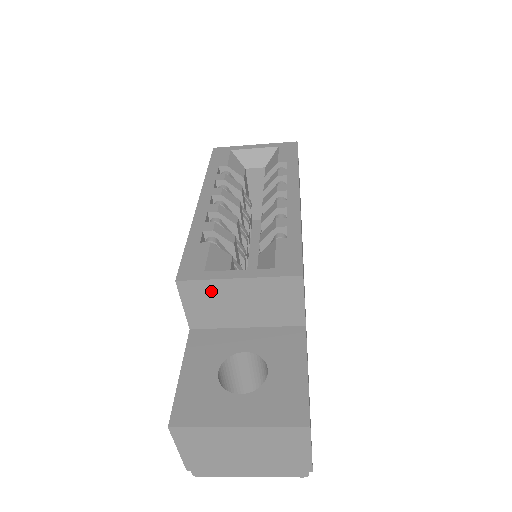
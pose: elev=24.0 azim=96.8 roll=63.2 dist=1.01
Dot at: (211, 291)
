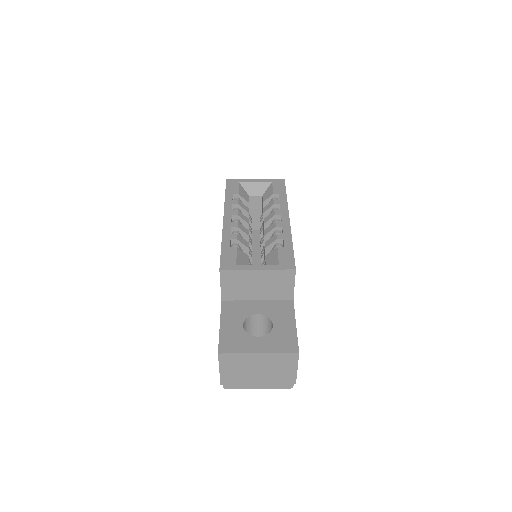
Dot at: (240, 277)
